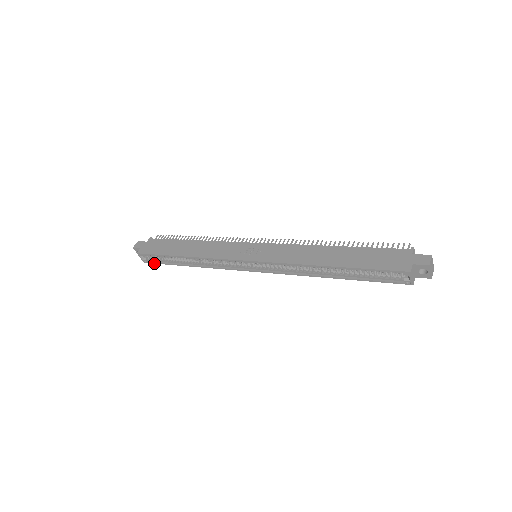
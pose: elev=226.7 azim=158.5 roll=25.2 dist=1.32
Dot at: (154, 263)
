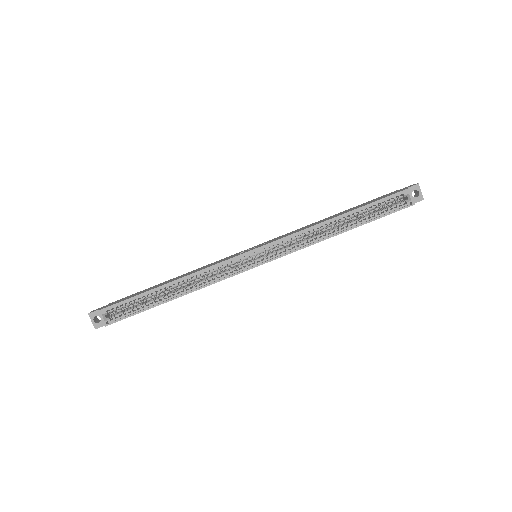
Dot at: (122, 319)
